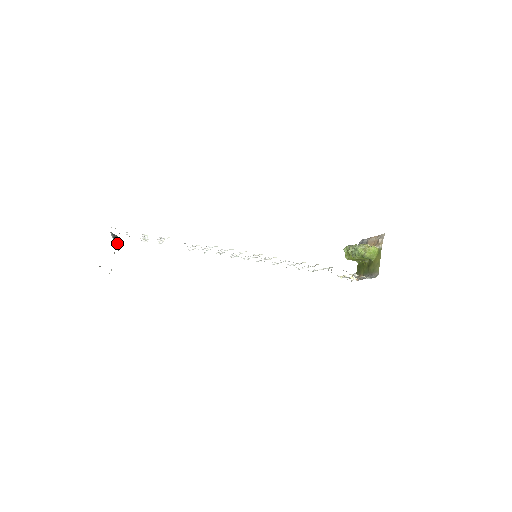
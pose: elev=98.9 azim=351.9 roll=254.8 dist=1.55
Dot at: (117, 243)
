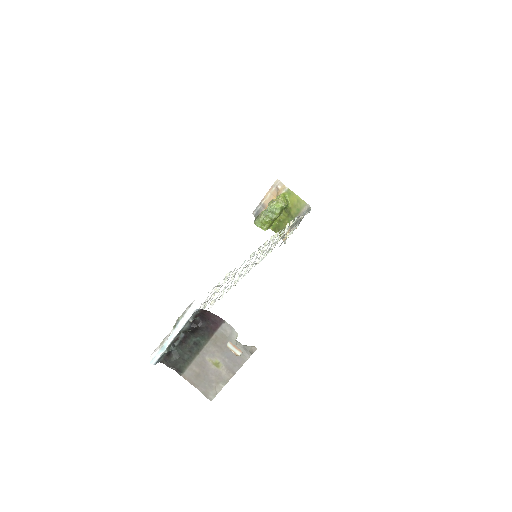
Dot at: (173, 356)
